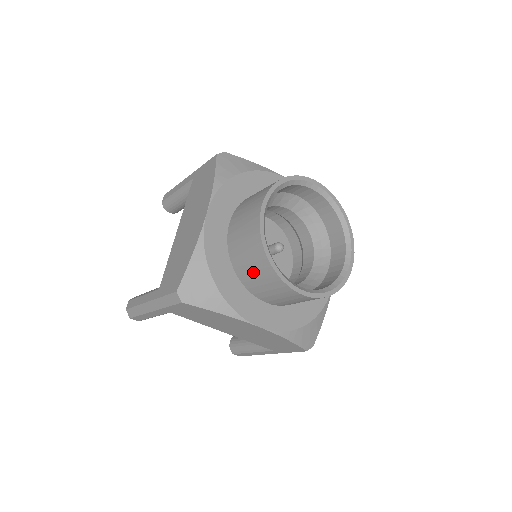
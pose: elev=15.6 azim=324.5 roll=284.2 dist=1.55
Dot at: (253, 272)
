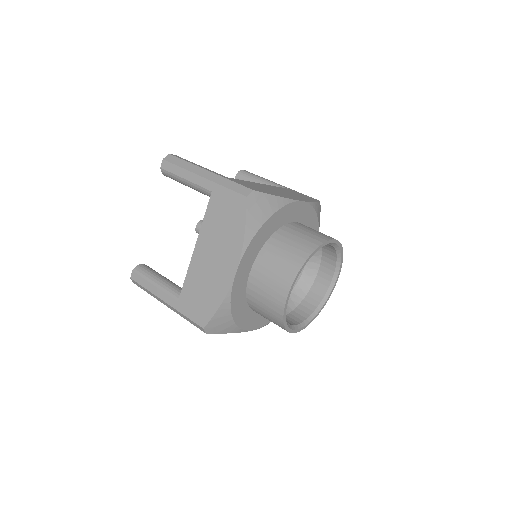
Dot at: (266, 317)
